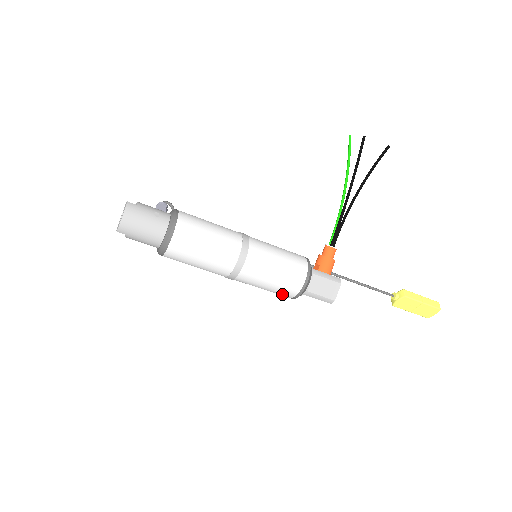
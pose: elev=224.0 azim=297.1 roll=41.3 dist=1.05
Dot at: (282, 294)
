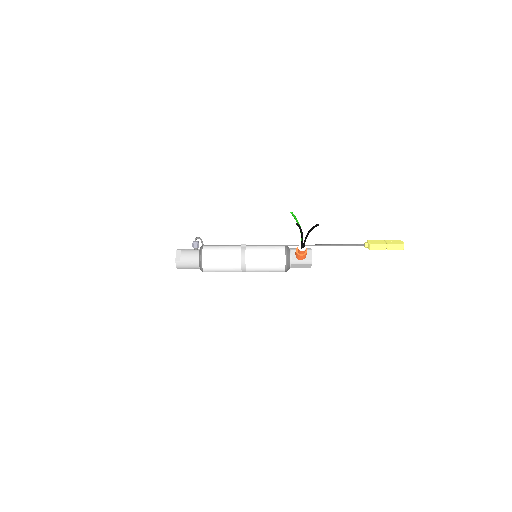
Dot at: occluded
